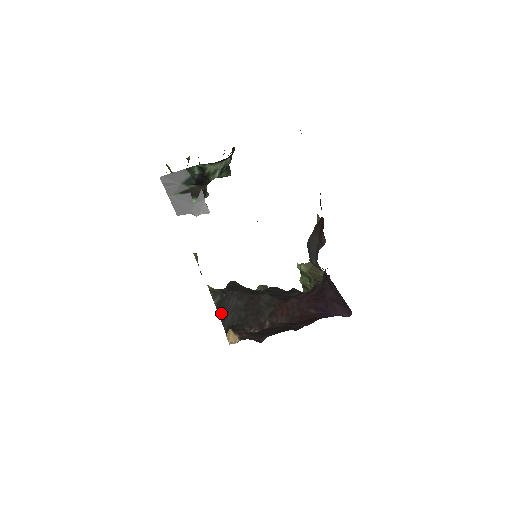
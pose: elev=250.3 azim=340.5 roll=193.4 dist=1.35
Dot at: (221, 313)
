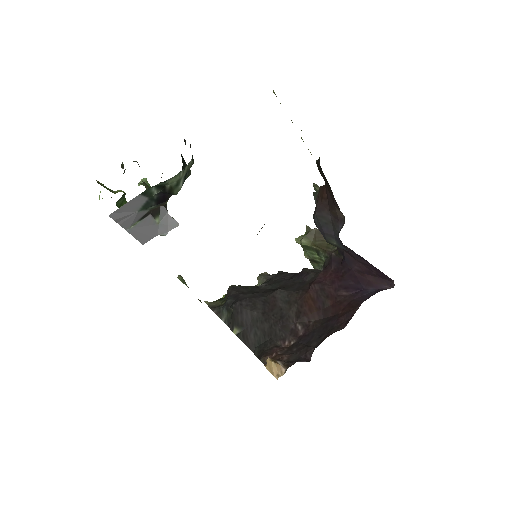
Dot at: (239, 333)
